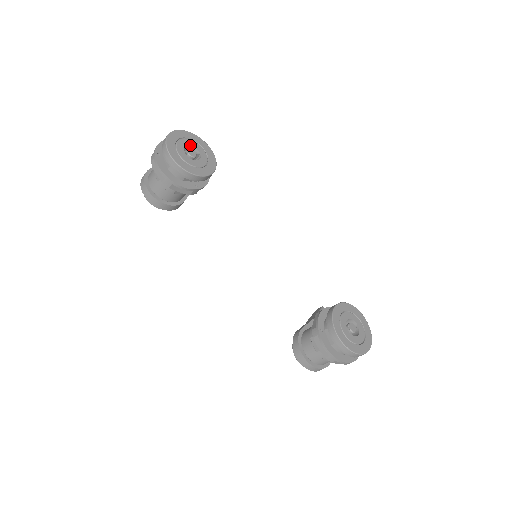
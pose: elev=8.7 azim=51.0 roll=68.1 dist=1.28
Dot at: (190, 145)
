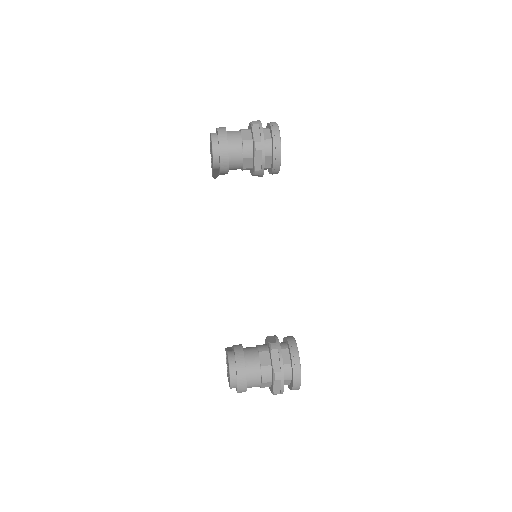
Dot at: occluded
